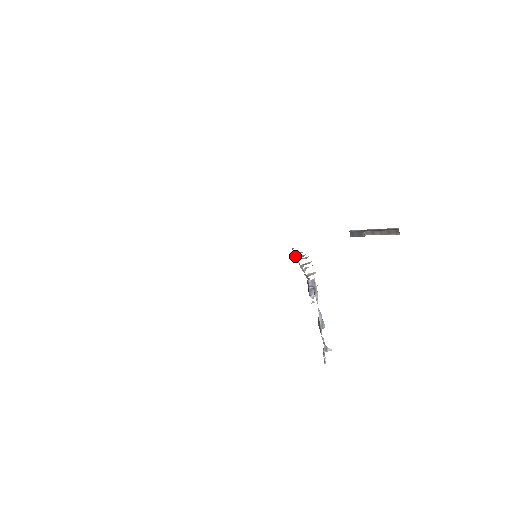
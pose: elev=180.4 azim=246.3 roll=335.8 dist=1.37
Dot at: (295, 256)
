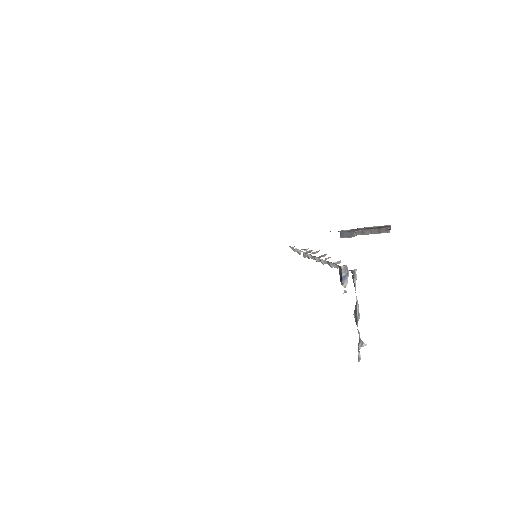
Dot at: occluded
